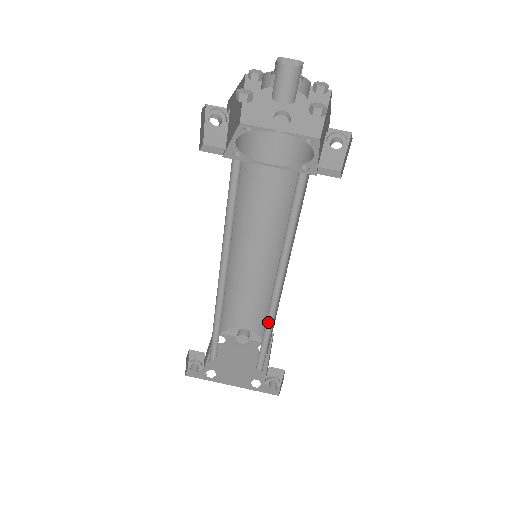
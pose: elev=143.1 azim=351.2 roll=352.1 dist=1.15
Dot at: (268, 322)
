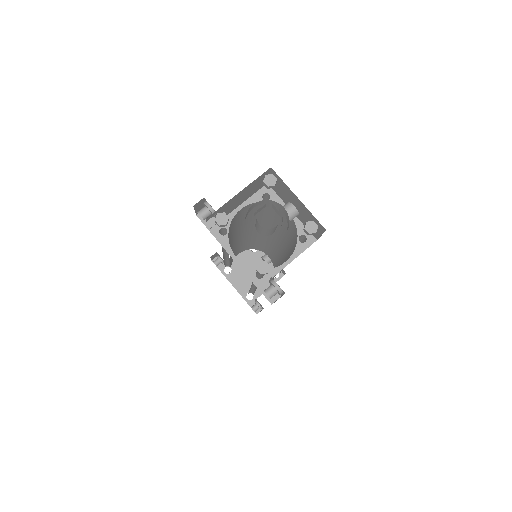
Dot at: (254, 288)
